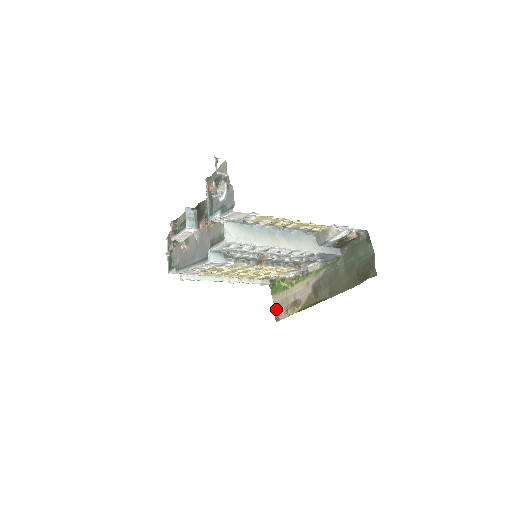
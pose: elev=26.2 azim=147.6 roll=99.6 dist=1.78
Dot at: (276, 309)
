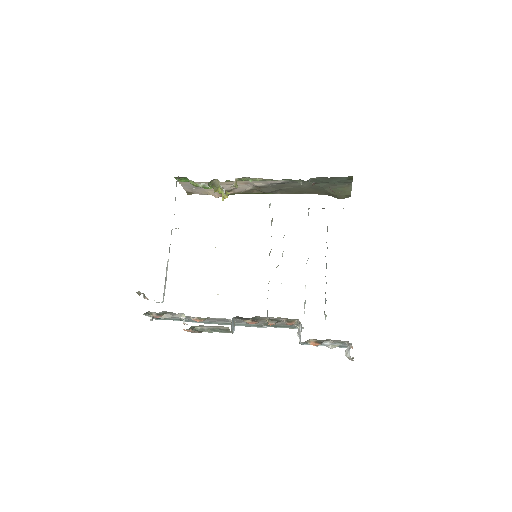
Dot at: (188, 189)
